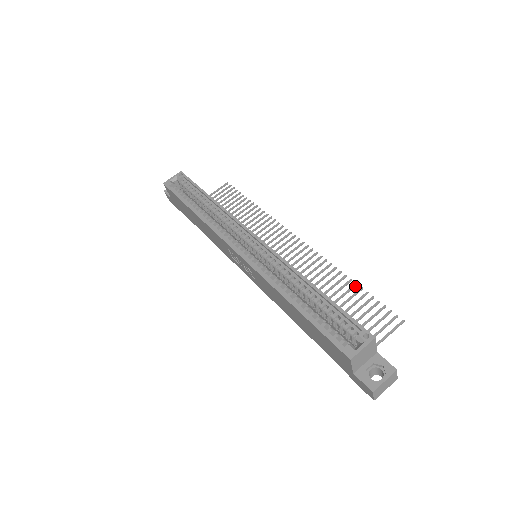
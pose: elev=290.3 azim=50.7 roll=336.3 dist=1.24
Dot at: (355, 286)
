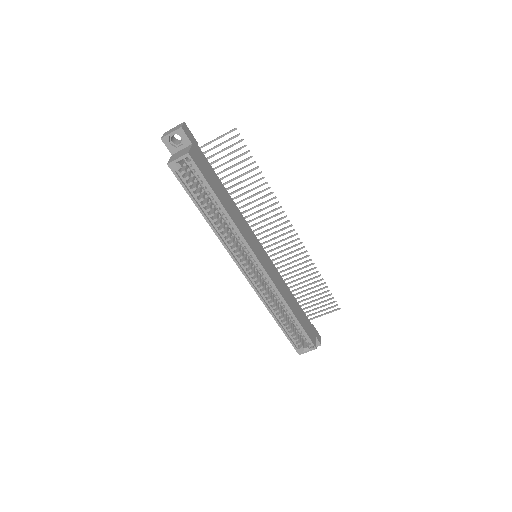
Dot at: (321, 280)
